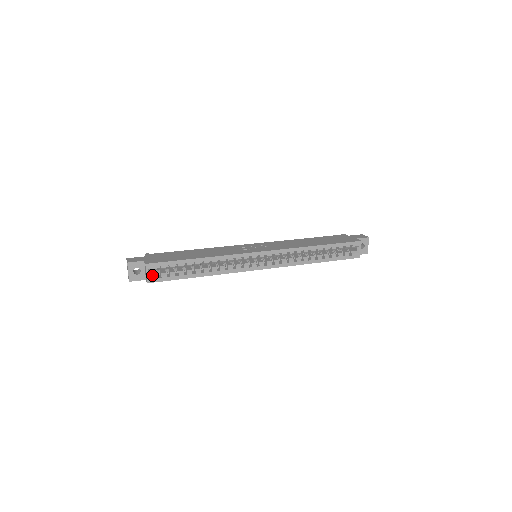
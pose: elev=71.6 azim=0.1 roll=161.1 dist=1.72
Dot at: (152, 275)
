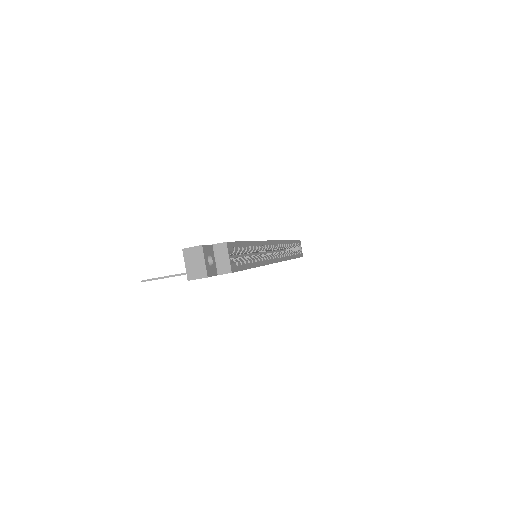
Dot at: (231, 261)
